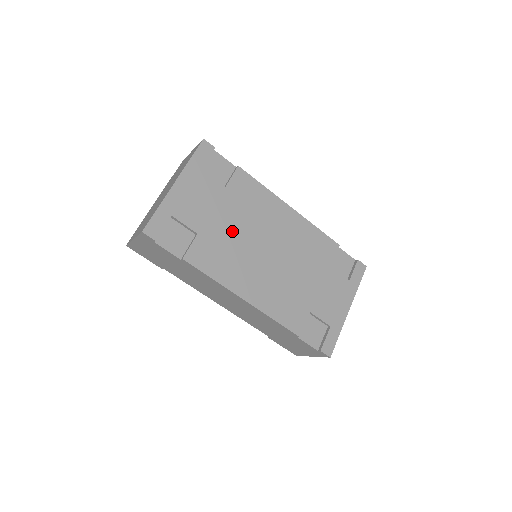
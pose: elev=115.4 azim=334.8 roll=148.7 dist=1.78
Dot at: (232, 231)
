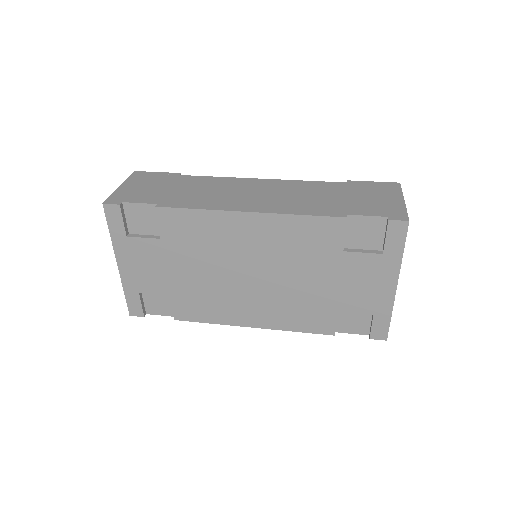
Dot at: (198, 276)
